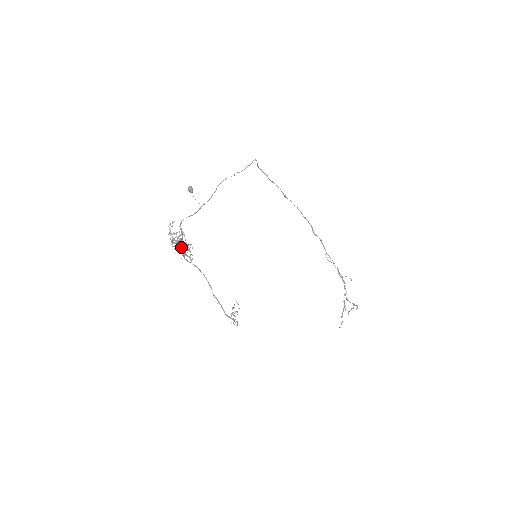
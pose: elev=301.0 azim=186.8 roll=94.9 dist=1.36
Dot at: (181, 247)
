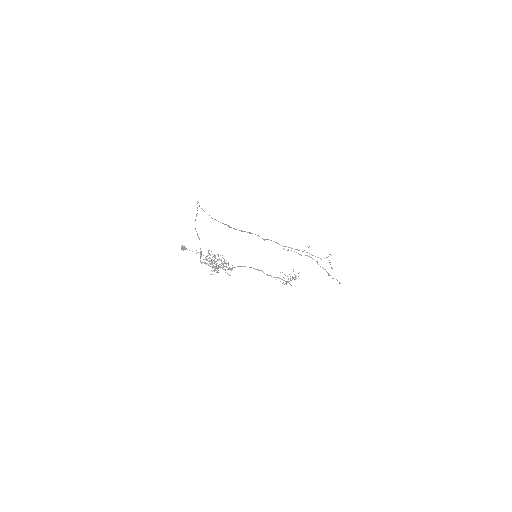
Dot at: occluded
